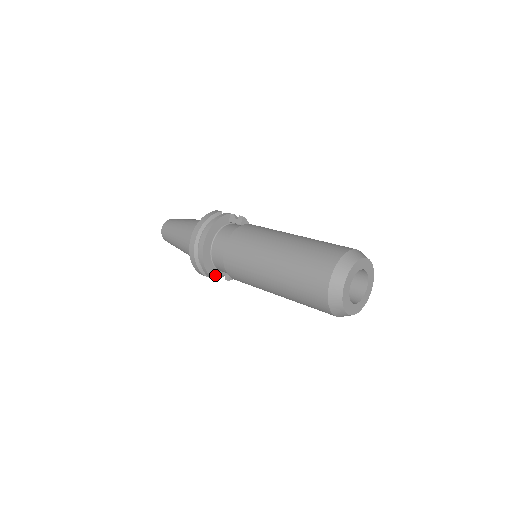
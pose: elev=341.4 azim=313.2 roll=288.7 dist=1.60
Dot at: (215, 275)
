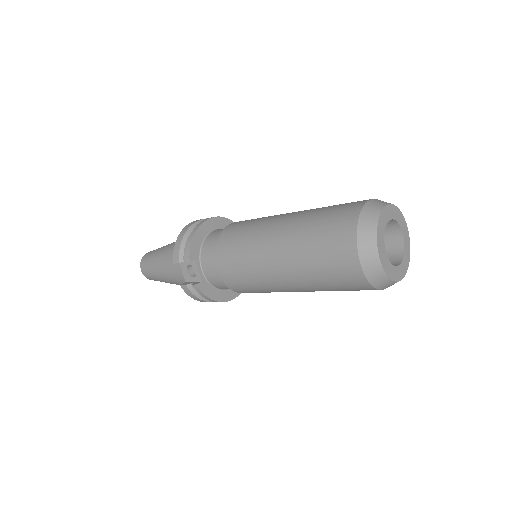
Dot at: (193, 257)
